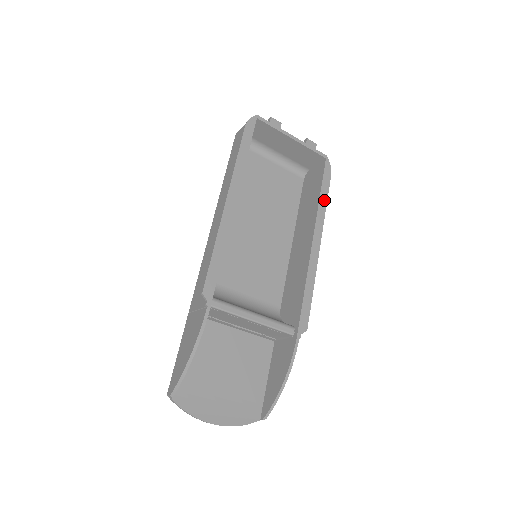
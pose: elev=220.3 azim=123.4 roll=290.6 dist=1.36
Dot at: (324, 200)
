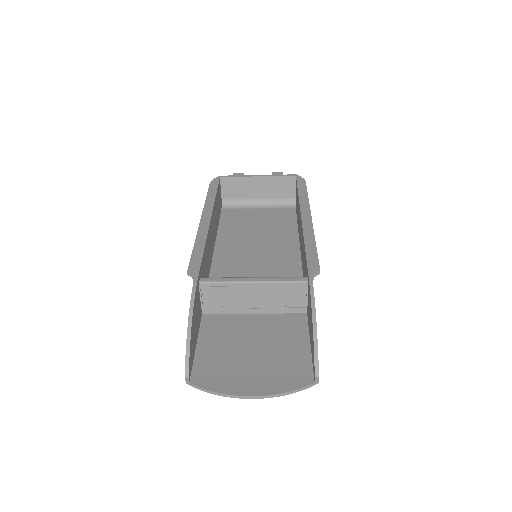
Dot at: (304, 195)
